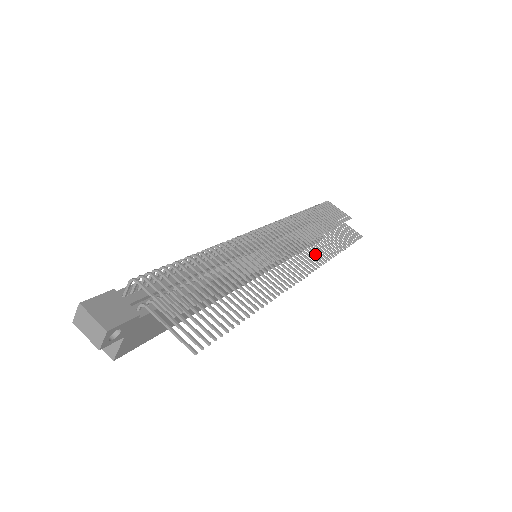
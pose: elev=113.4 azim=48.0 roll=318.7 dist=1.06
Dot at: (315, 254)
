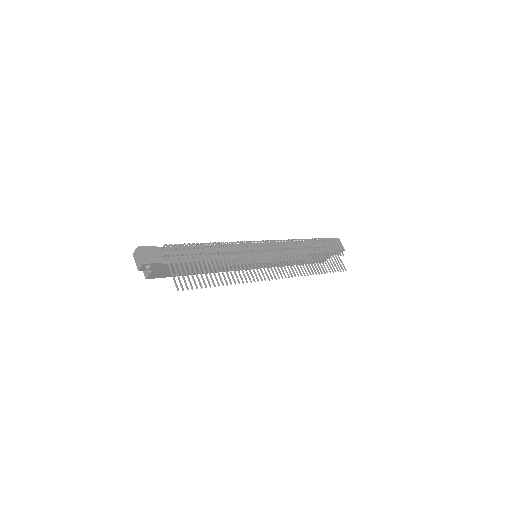
Dot at: occluded
